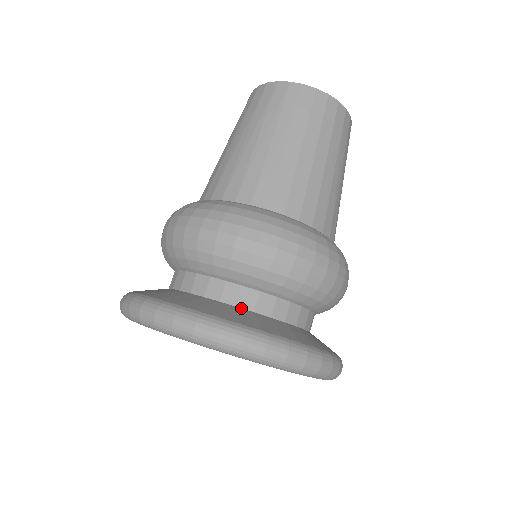
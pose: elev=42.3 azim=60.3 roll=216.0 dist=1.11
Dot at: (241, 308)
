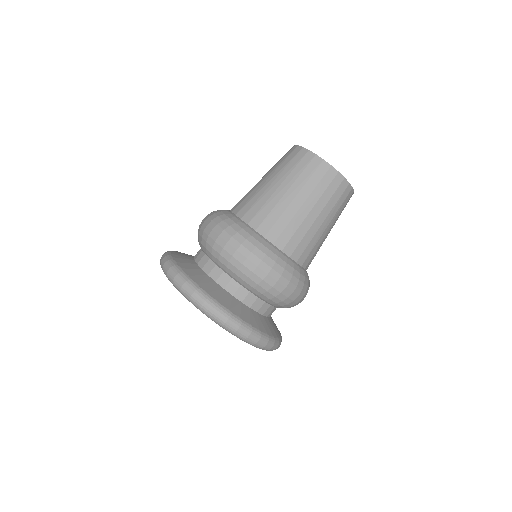
Dot at: (226, 290)
